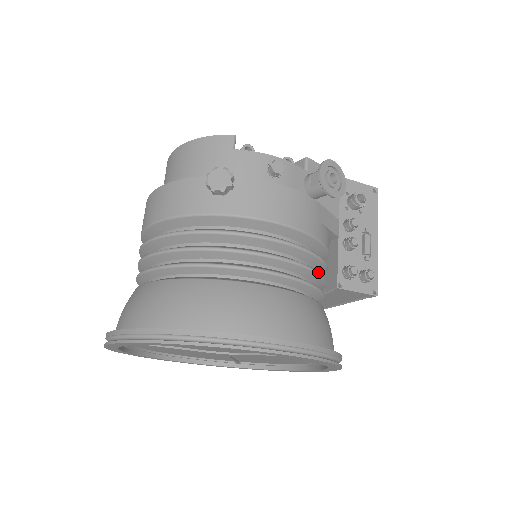
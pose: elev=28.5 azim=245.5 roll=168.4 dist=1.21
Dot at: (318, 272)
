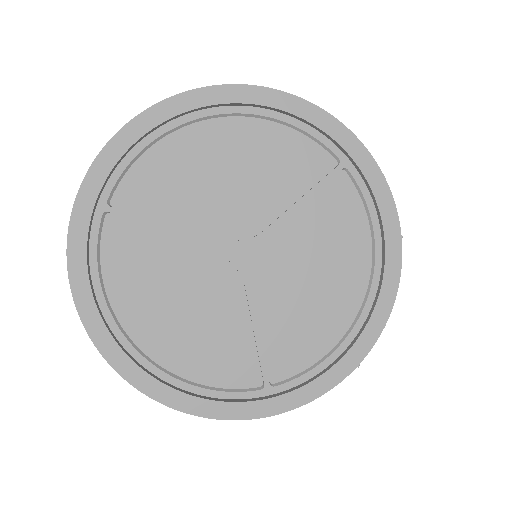
Dot at: occluded
